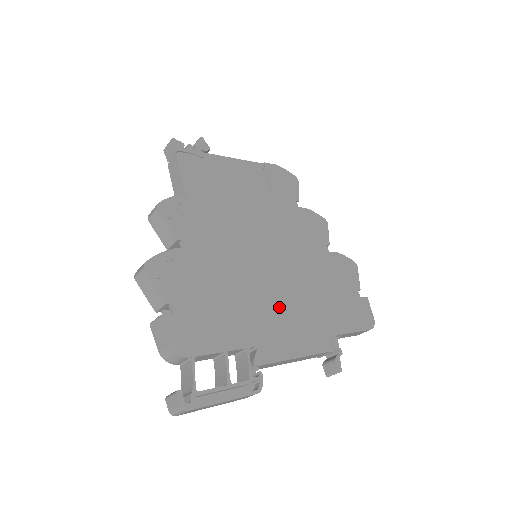
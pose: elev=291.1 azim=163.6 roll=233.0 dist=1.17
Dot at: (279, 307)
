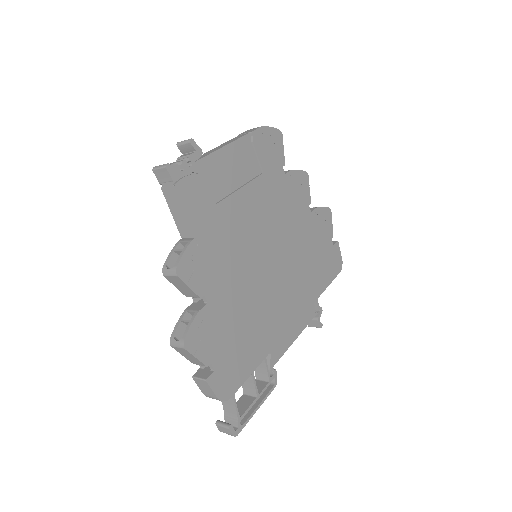
Dot at: (281, 304)
